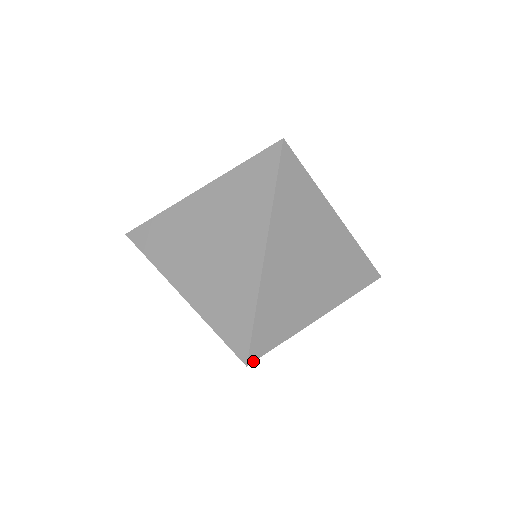
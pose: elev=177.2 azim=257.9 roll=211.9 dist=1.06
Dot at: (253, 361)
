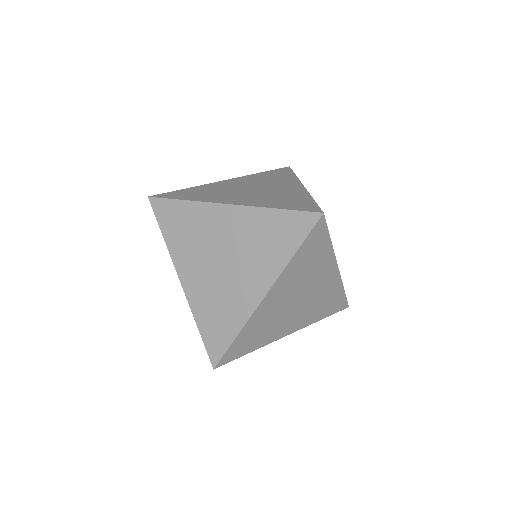
Dot at: (154, 197)
